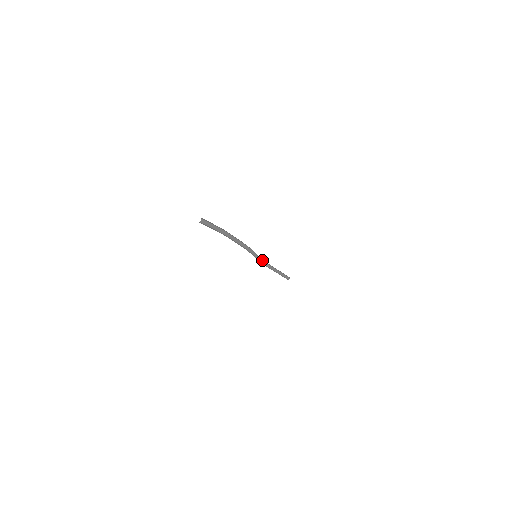
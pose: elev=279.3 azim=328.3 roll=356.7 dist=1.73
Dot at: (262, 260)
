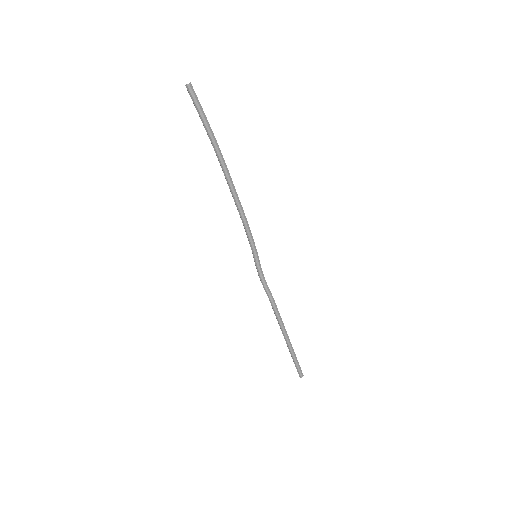
Dot at: (264, 277)
